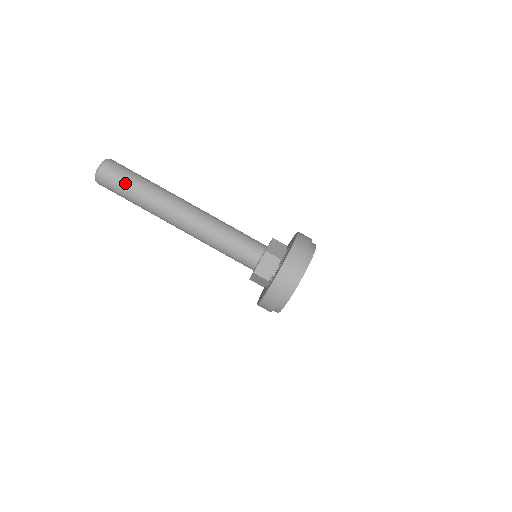
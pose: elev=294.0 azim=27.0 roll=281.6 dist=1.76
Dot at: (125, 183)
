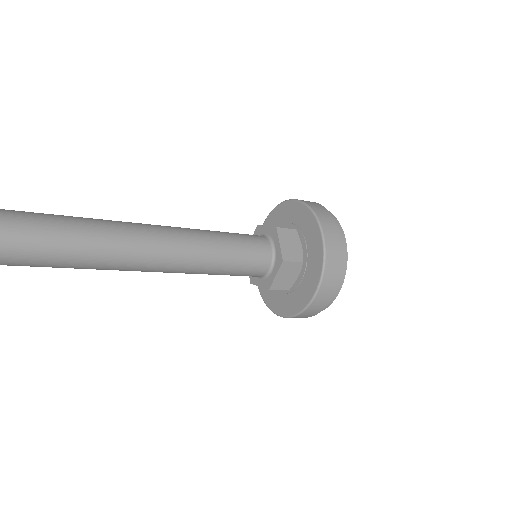
Dot at: (14, 222)
